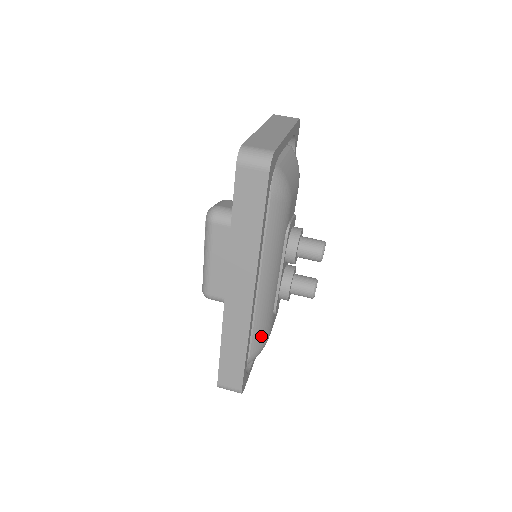
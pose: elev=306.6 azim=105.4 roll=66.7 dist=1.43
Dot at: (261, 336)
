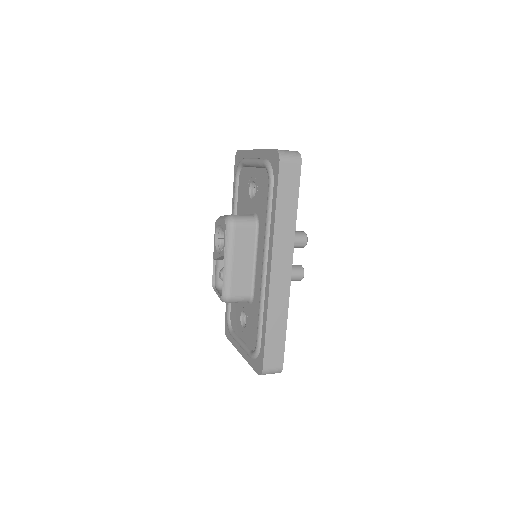
Dot at: occluded
